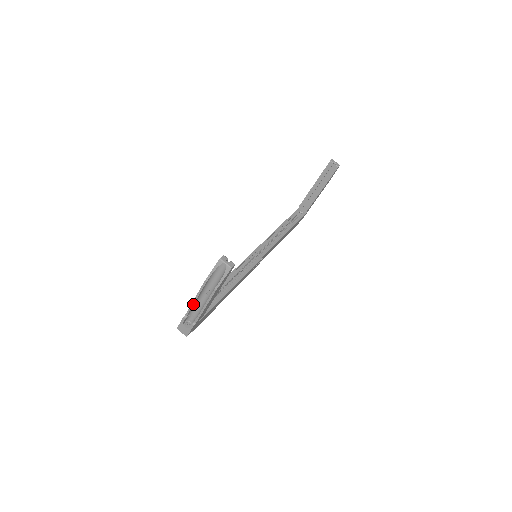
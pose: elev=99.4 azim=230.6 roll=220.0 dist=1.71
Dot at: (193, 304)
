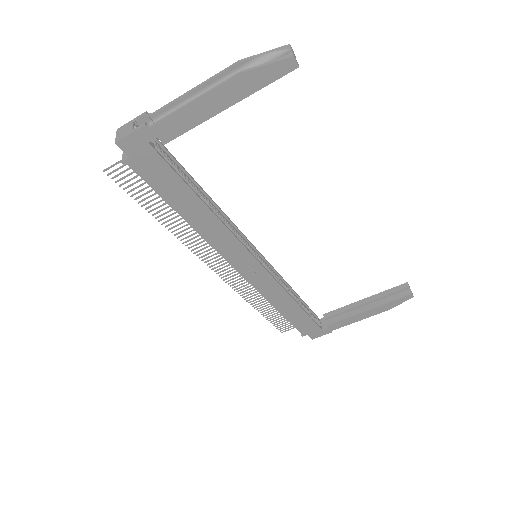
Dot at: (182, 96)
